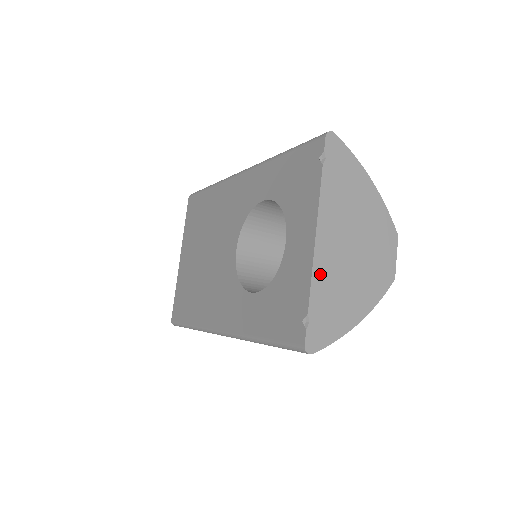
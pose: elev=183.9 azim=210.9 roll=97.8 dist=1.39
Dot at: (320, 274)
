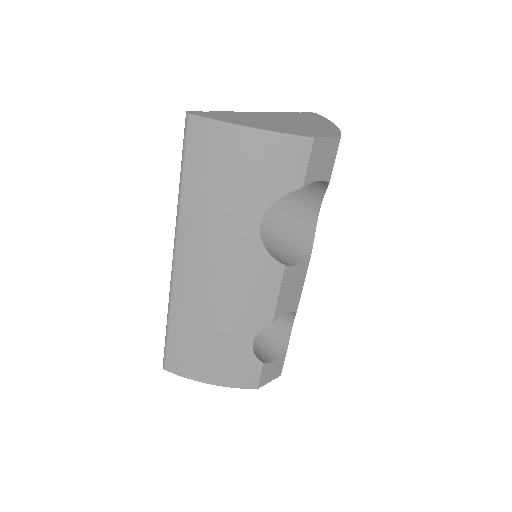
Dot at: (242, 114)
